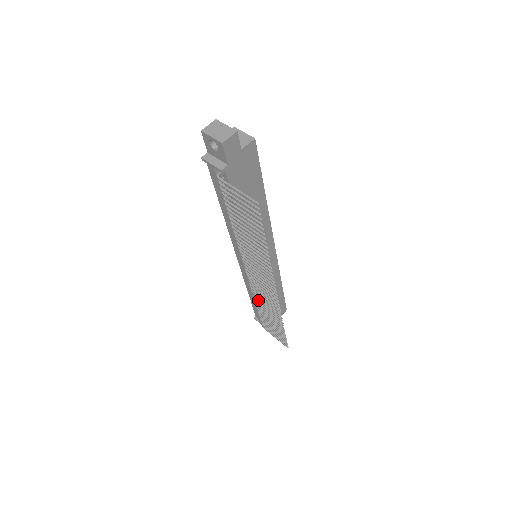
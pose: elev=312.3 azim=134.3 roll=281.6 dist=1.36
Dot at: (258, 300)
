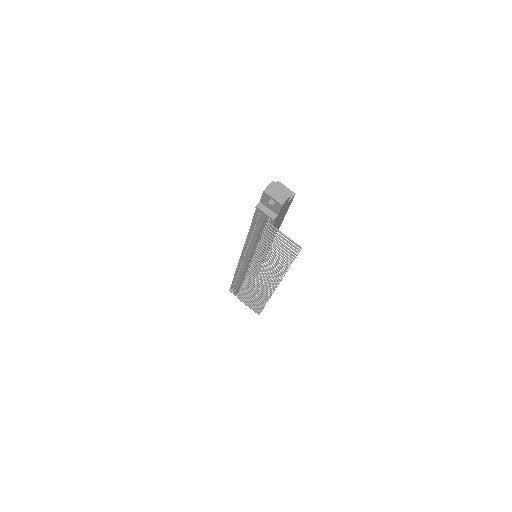
Dot at: (249, 285)
